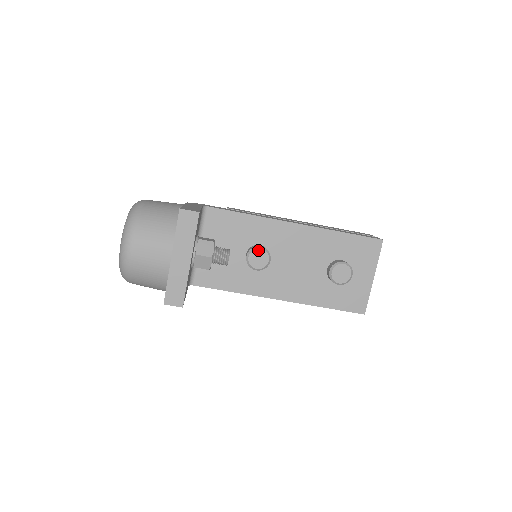
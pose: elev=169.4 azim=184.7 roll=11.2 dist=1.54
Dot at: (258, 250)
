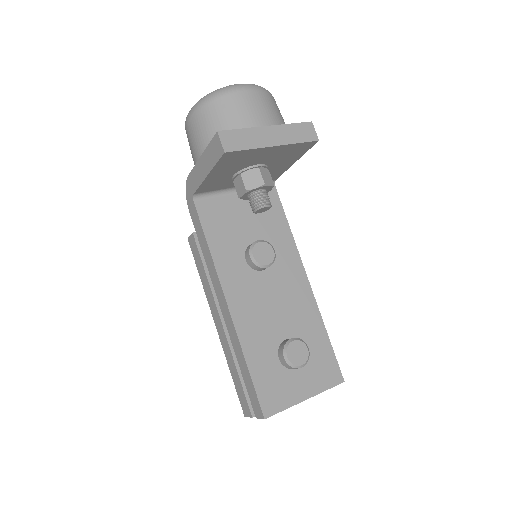
Dot at: (271, 248)
